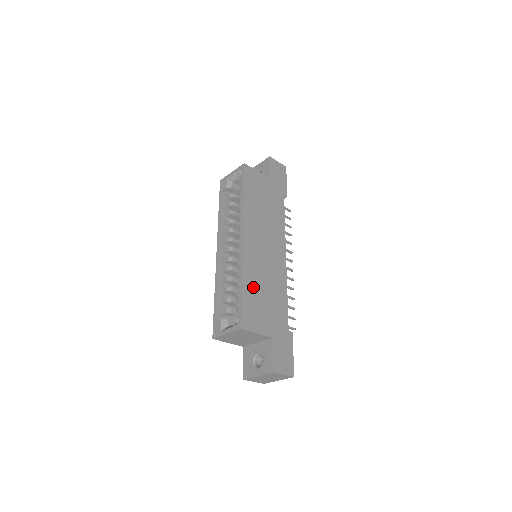
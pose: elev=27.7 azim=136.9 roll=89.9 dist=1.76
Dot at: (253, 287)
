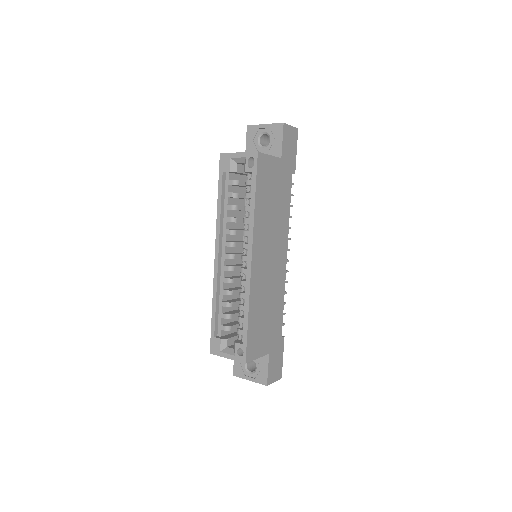
Dot at: (257, 312)
